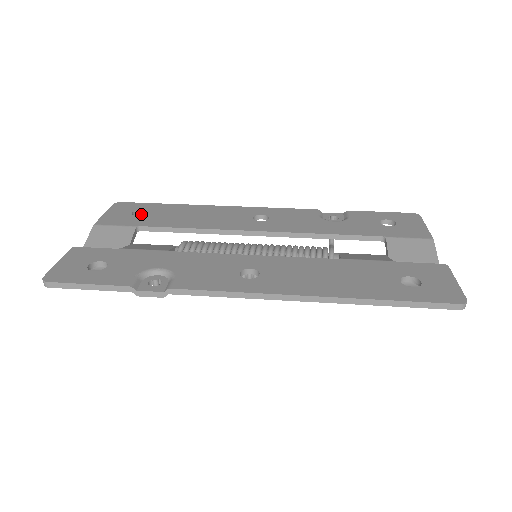
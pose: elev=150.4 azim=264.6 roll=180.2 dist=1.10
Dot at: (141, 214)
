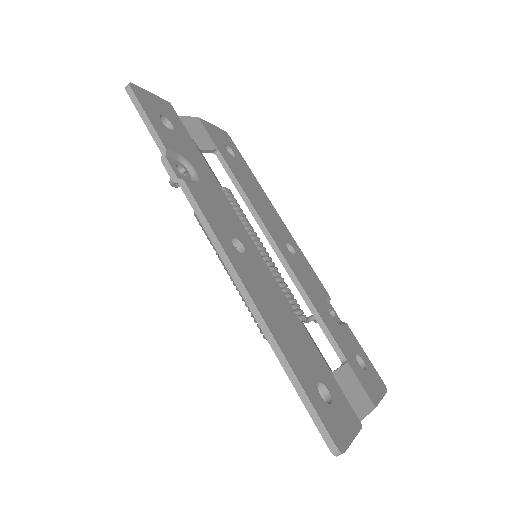
Dot at: occluded
